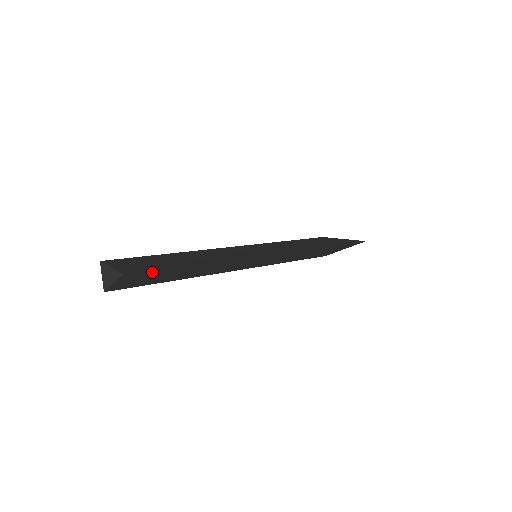
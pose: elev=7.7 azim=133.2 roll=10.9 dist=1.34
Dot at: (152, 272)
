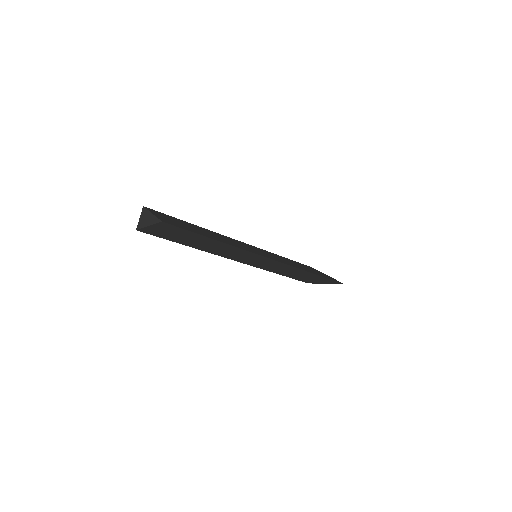
Dot at: (180, 230)
